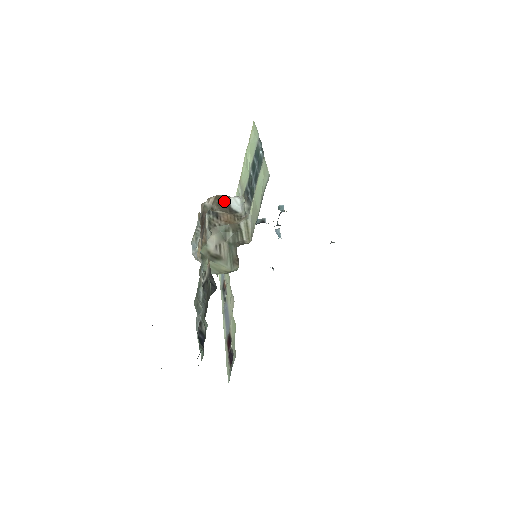
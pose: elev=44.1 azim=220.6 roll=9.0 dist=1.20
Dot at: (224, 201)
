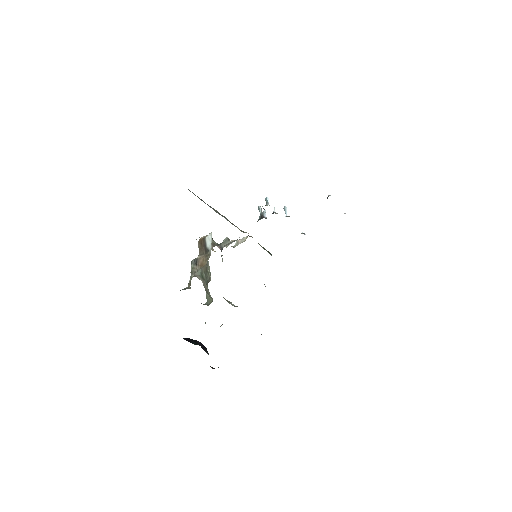
Dot at: (203, 243)
